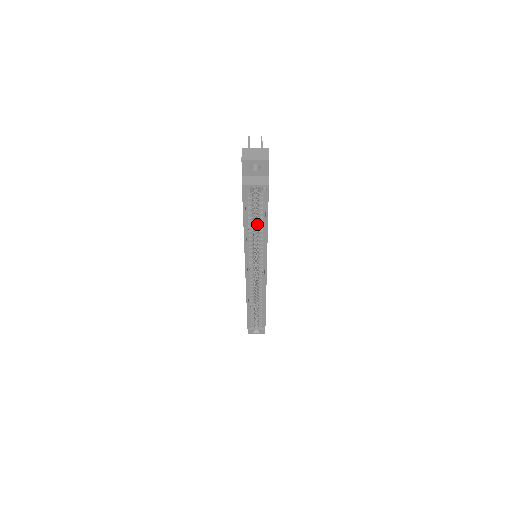
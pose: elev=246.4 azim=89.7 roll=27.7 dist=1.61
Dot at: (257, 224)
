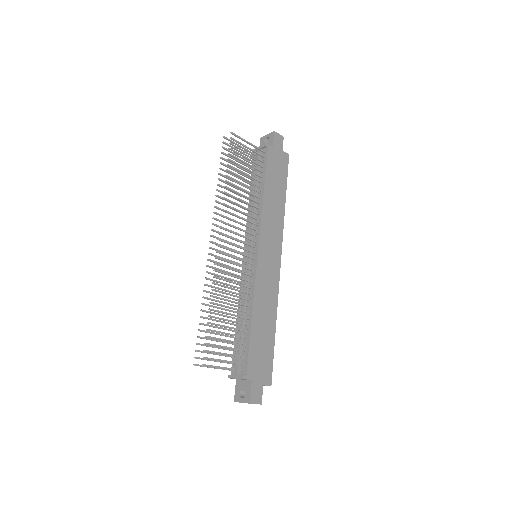
Dot at: occluded
